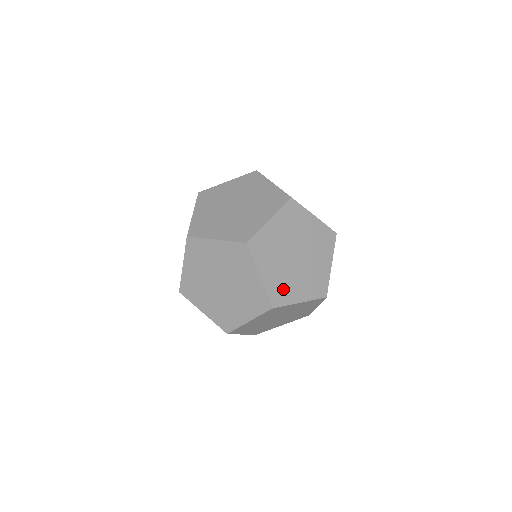
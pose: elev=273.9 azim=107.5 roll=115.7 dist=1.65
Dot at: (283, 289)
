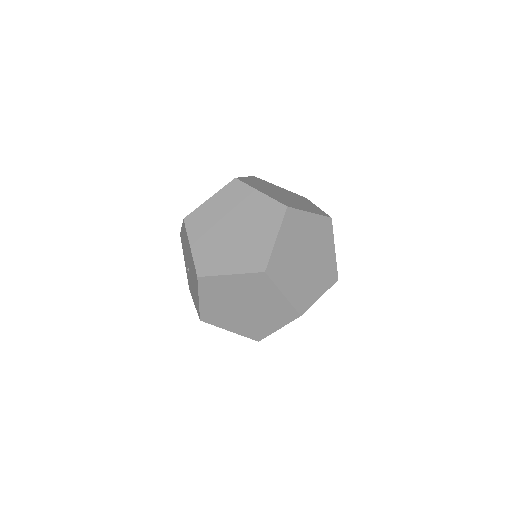
Dot at: (287, 203)
